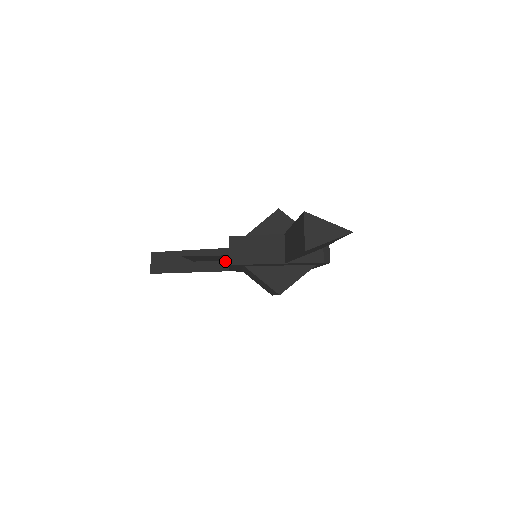
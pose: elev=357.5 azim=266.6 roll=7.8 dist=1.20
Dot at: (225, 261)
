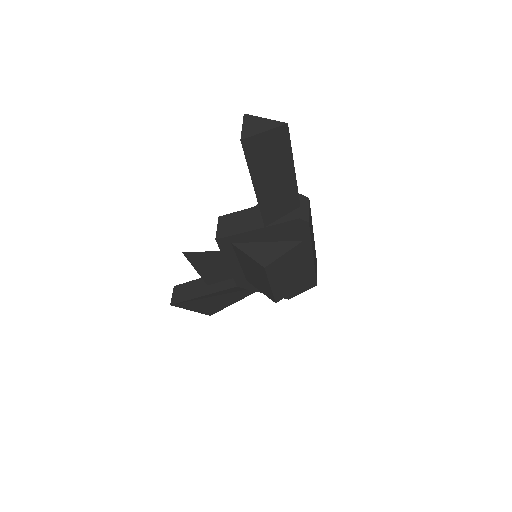
Dot at: occluded
